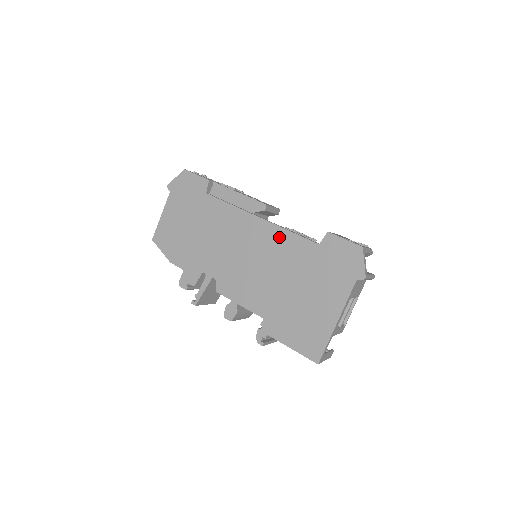
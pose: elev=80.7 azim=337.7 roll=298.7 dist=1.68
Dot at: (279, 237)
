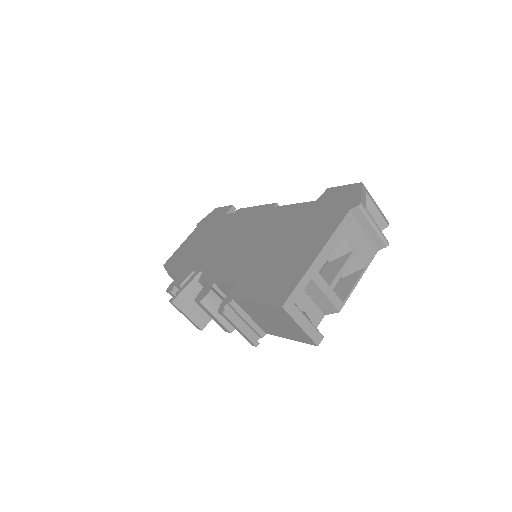
Dot at: (278, 213)
